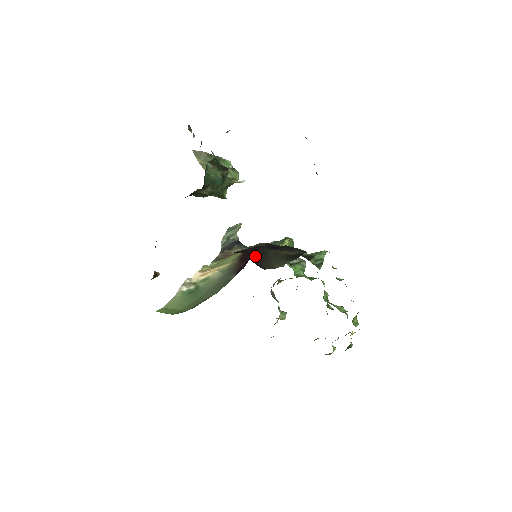
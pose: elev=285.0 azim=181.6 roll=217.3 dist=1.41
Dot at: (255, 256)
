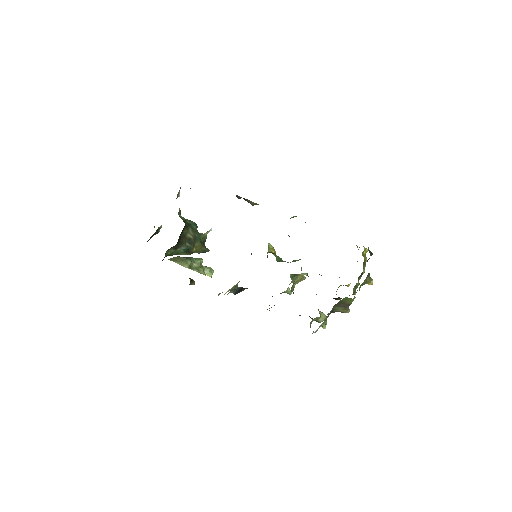
Dot at: occluded
